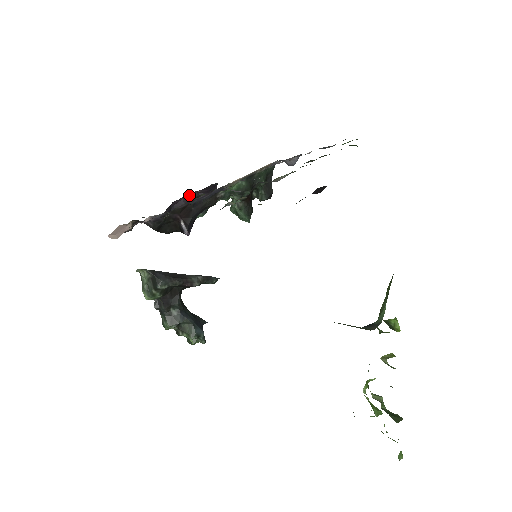
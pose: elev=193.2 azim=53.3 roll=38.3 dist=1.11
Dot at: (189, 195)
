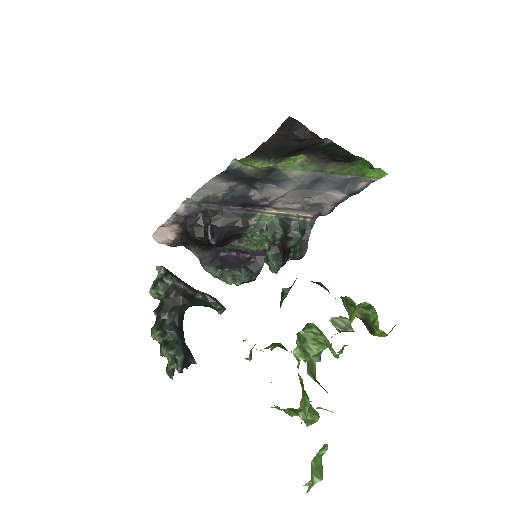
Dot at: (239, 255)
